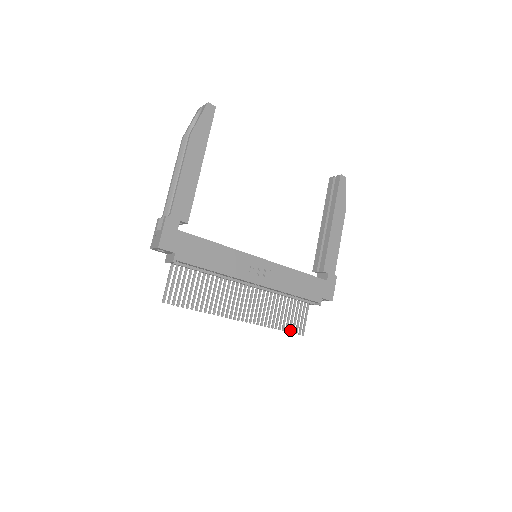
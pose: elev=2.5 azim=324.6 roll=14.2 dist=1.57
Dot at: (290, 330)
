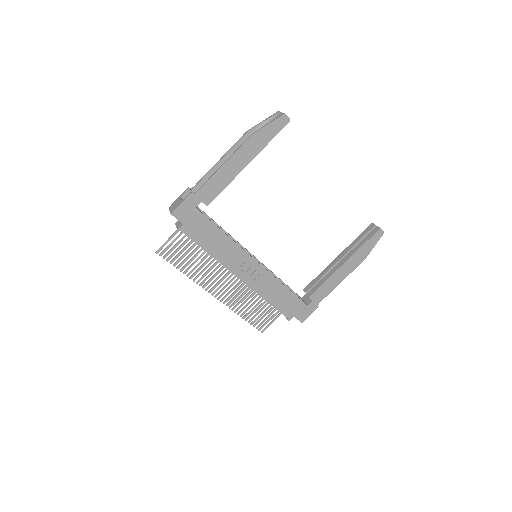
Dot at: (252, 323)
